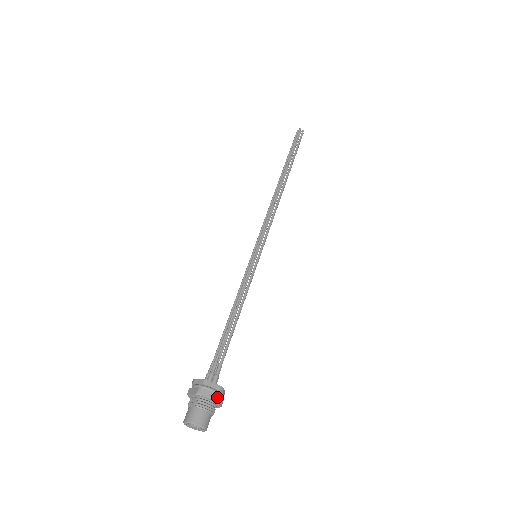
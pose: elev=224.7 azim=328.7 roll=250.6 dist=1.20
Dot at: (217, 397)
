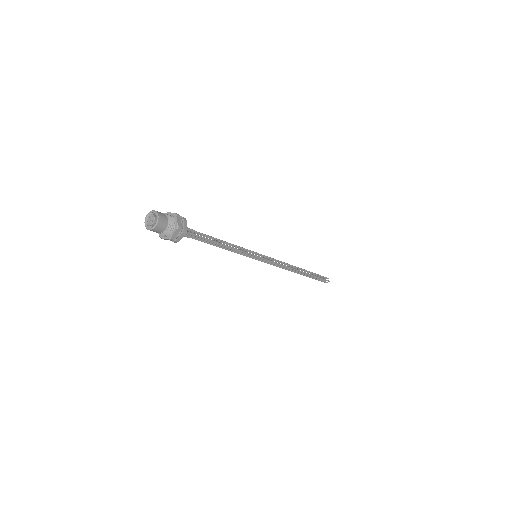
Dot at: (180, 228)
